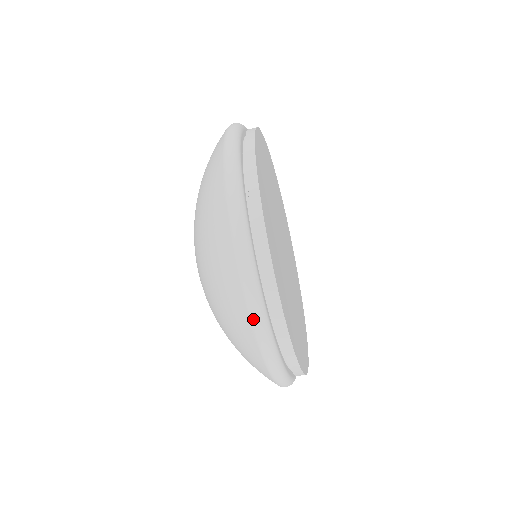
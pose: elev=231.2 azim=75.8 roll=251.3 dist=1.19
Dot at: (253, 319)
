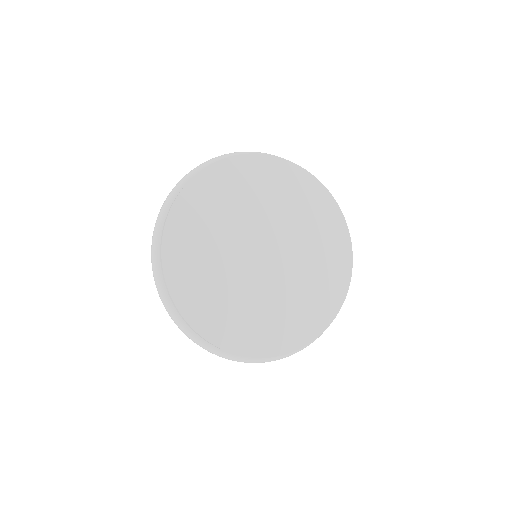
Dot at: (163, 303)
